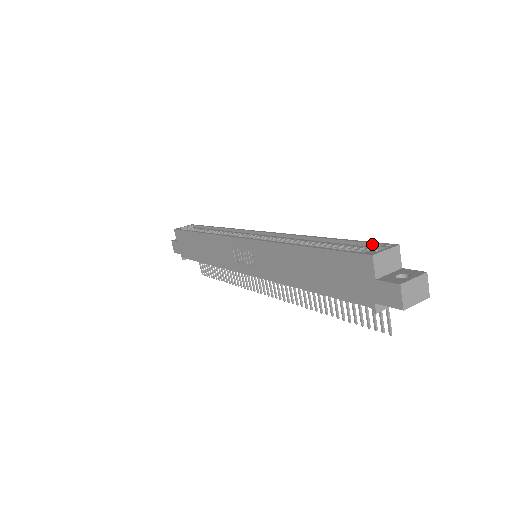
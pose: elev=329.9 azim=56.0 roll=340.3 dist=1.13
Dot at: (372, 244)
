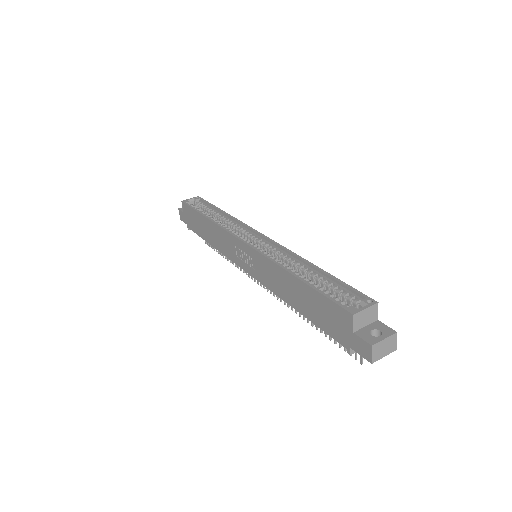
Dot at: (356, 293)
